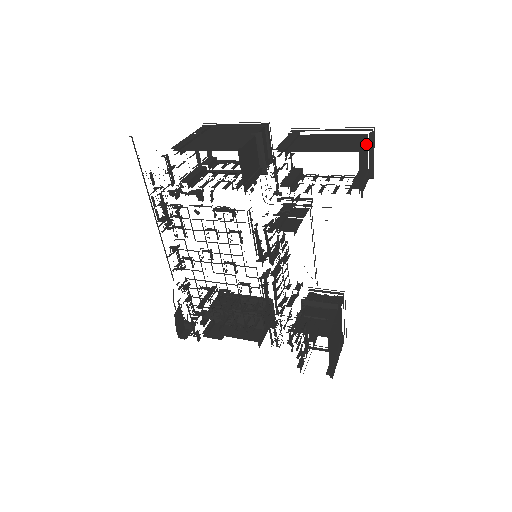
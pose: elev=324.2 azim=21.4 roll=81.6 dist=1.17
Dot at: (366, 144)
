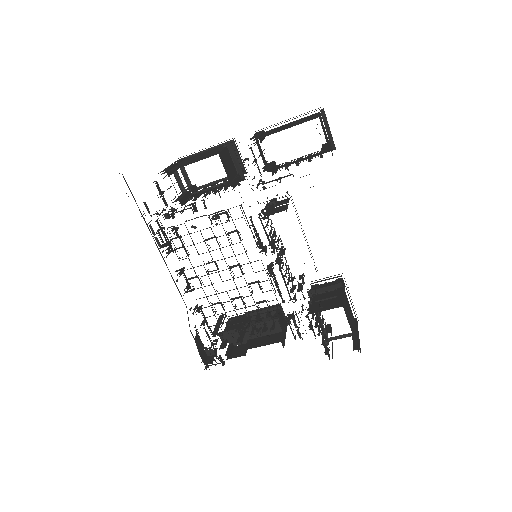
Dot at: (321, 119)
